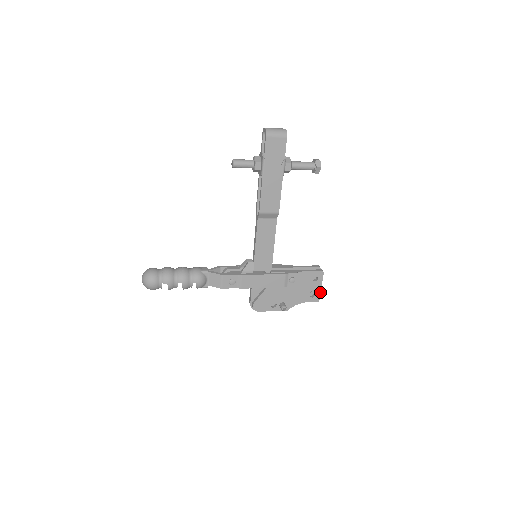
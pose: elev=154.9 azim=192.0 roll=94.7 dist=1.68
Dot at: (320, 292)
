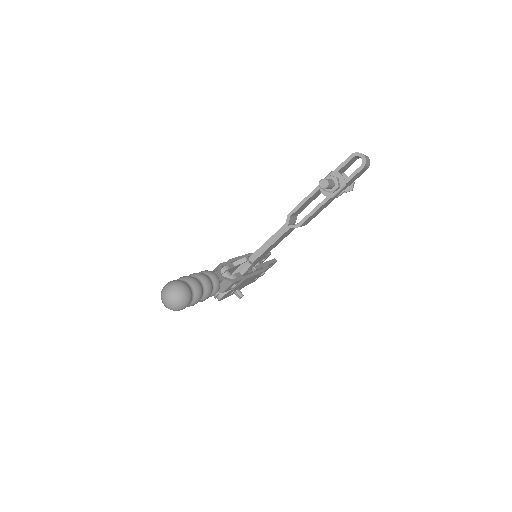
Dot at: occluded
